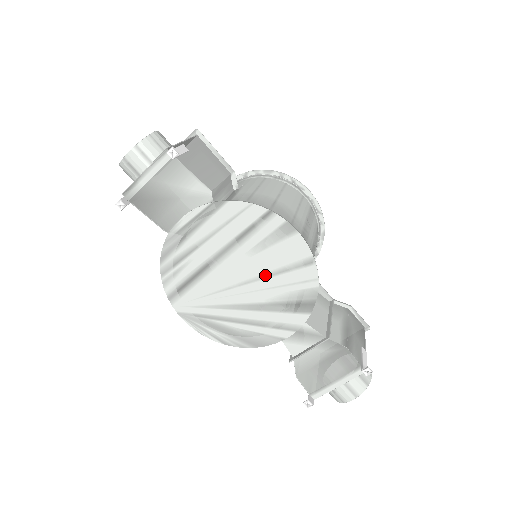
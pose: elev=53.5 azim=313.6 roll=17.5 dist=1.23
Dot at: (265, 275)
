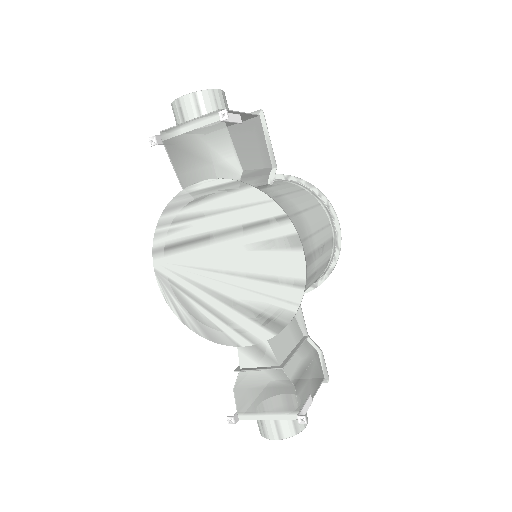
Dot at: (252, 275)
